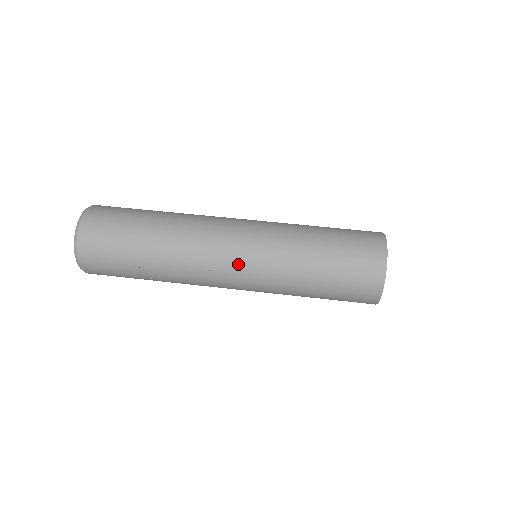
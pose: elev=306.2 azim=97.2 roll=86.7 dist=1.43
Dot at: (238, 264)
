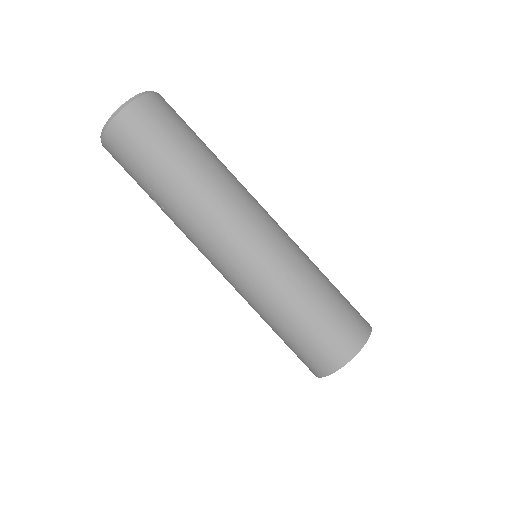
Dot at: (233, 258)
